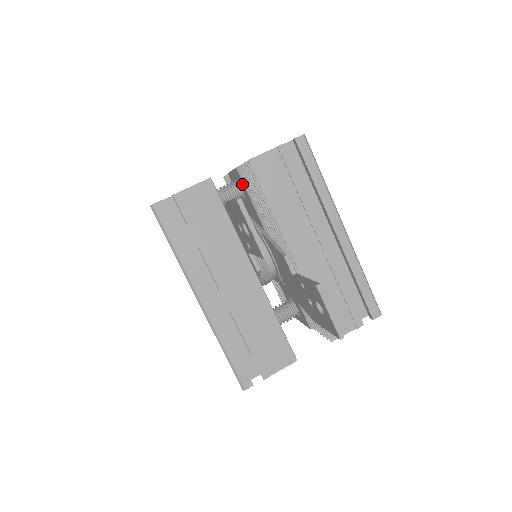
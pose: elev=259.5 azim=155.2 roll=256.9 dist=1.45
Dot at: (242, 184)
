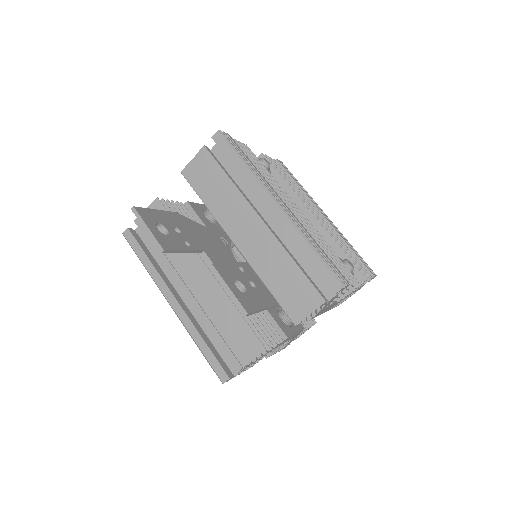
Dot at: occluded
